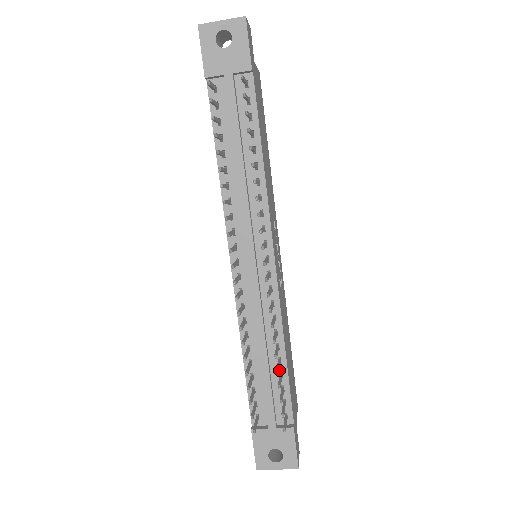
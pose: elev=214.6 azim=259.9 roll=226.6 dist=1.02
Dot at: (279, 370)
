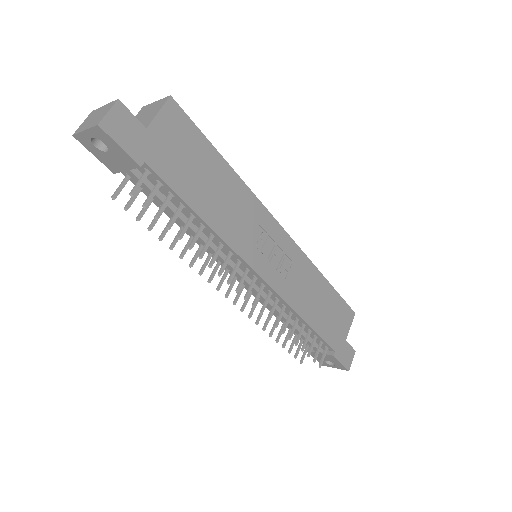
Dot at: (307, 329)
